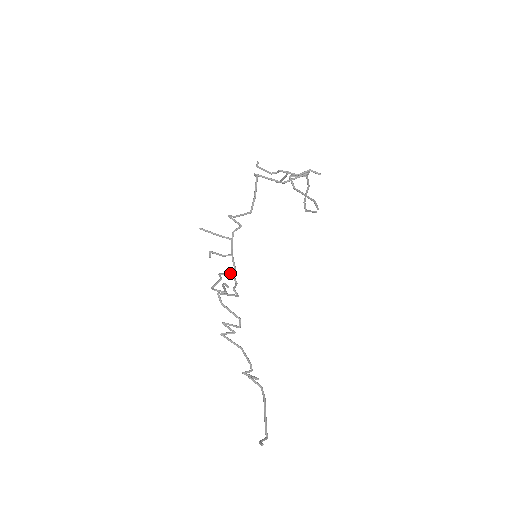
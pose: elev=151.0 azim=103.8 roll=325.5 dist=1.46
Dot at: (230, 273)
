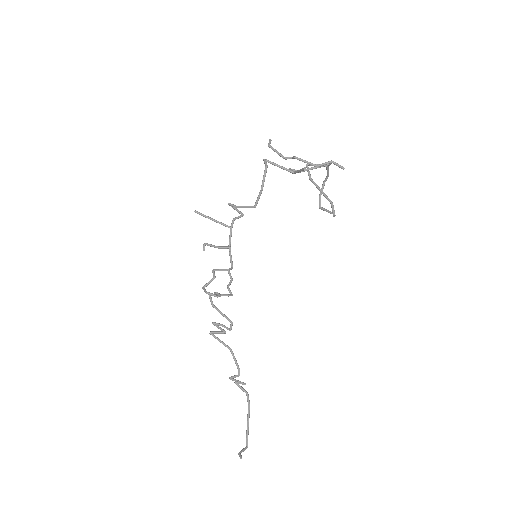
Dot at: (225, 269)
